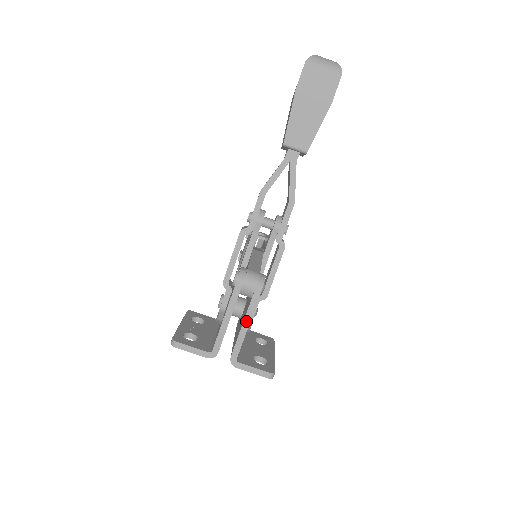
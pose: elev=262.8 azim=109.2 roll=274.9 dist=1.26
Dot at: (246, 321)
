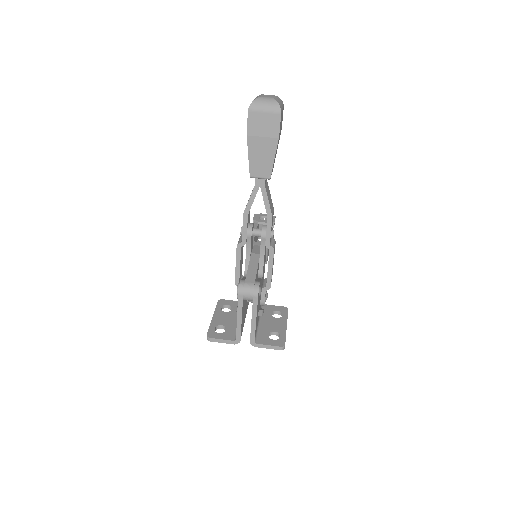
Dot at: (253, 318)
